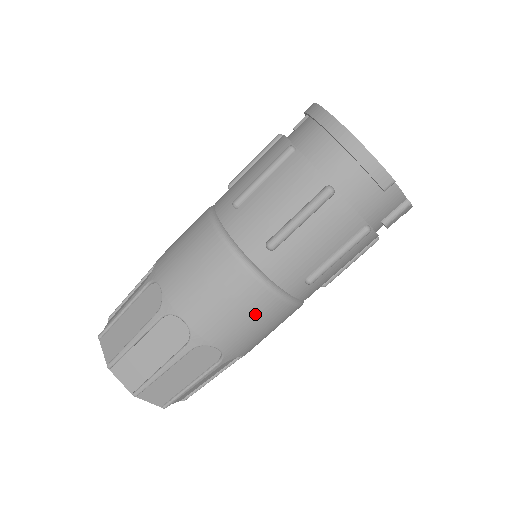
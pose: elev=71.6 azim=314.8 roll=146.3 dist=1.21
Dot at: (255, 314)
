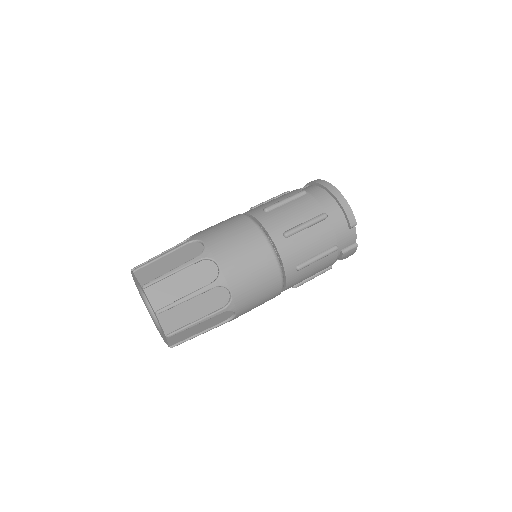
Dot at: (263, 276)
